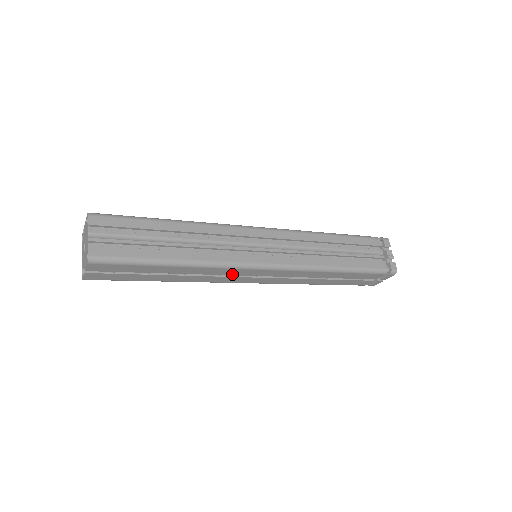
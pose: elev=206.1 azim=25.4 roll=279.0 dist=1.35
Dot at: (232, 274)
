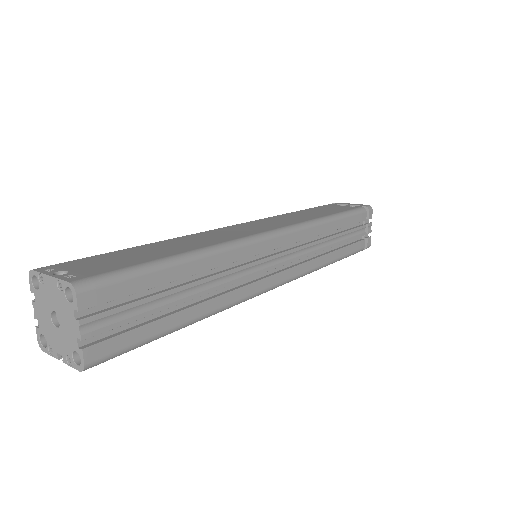
Dot at: occluded
